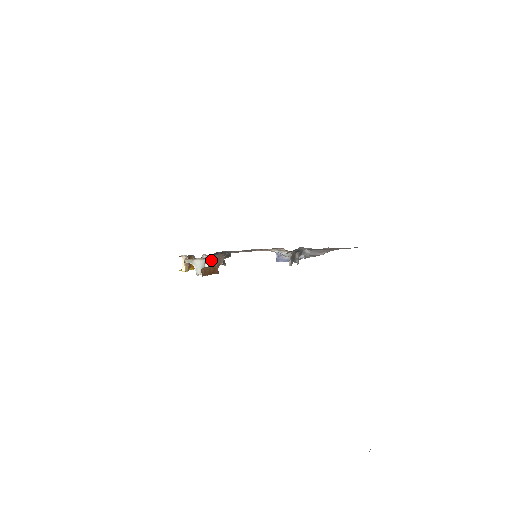
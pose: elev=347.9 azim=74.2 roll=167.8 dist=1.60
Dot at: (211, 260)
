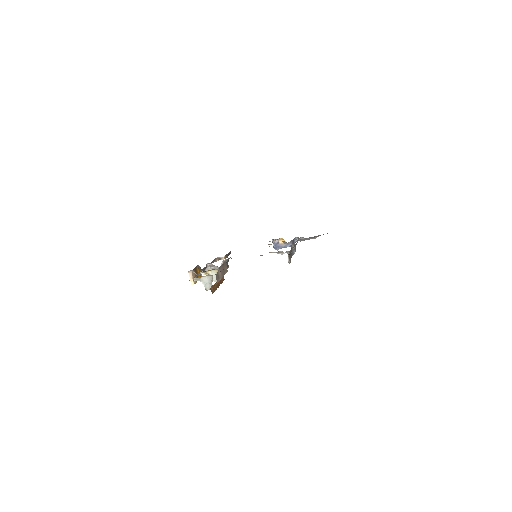
Dot at: (217, 277)
